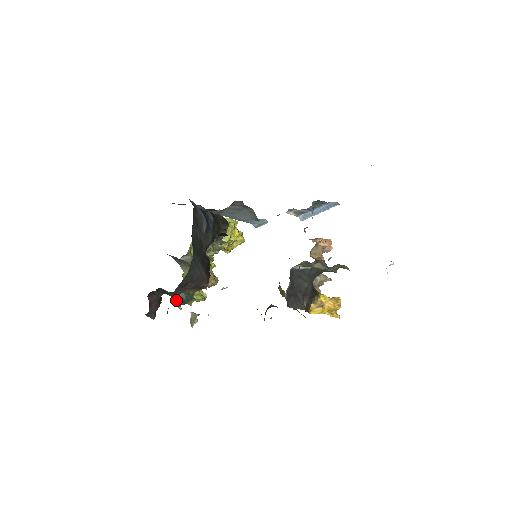
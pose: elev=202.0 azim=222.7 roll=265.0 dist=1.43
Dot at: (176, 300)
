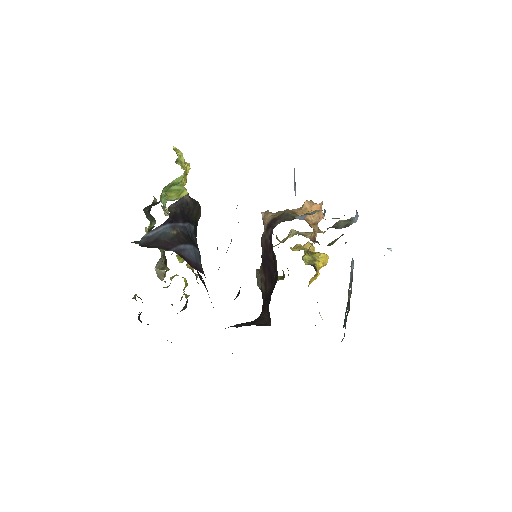
Dot at: occluded
